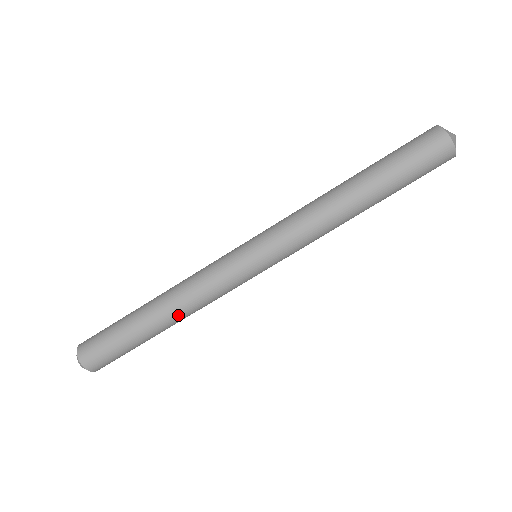
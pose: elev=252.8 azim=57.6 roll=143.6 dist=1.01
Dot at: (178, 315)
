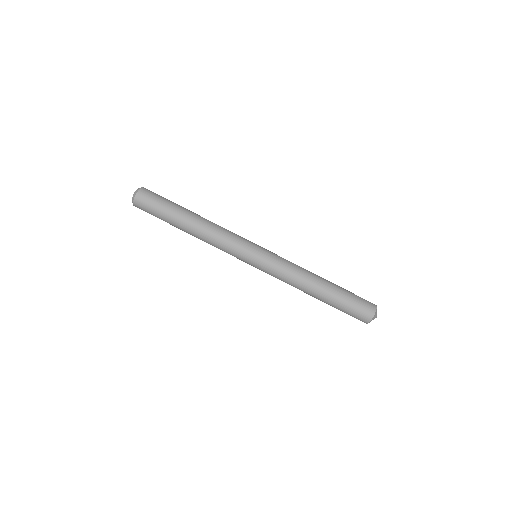
Dot at: (201, 229)
